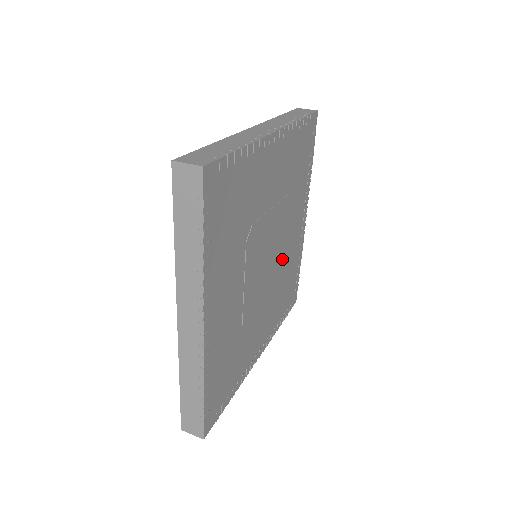
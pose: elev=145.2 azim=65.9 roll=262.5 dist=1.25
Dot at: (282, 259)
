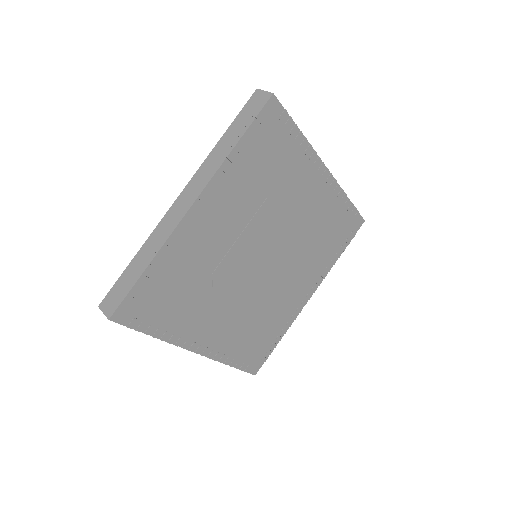
Dot at: (297, 234)
